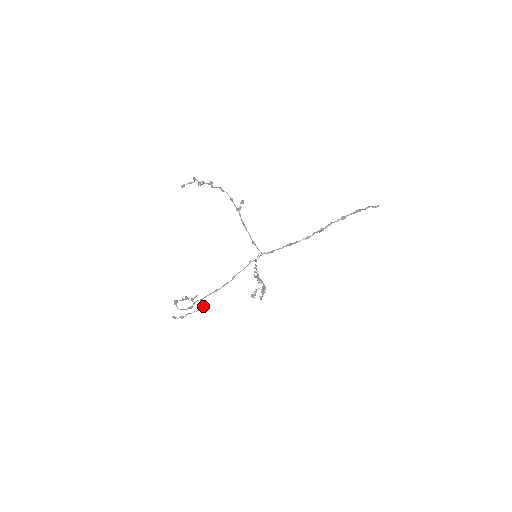
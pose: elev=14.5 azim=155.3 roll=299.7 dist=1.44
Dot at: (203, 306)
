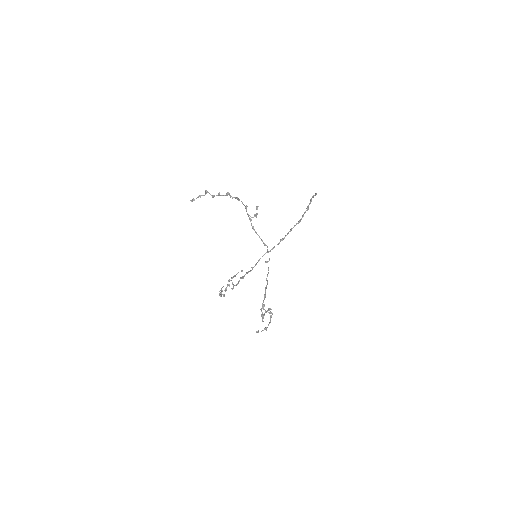
Dot at: (272, 313)
